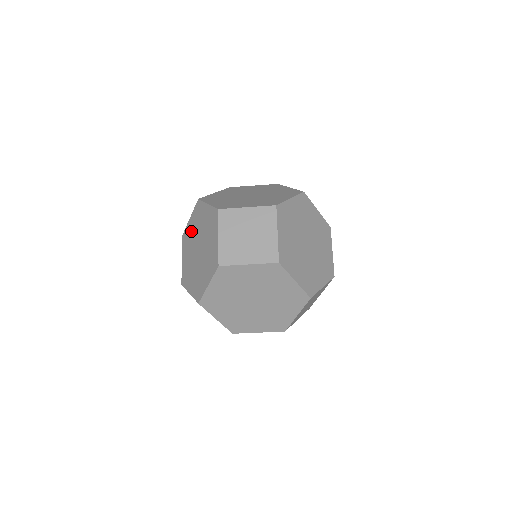
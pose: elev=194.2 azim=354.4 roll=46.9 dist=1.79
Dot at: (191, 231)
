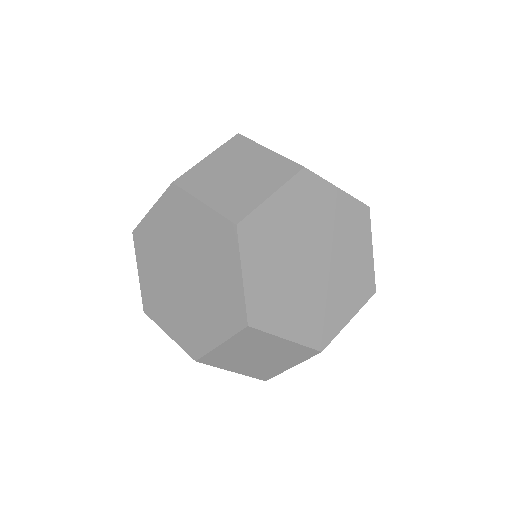
Dot at: occluded
